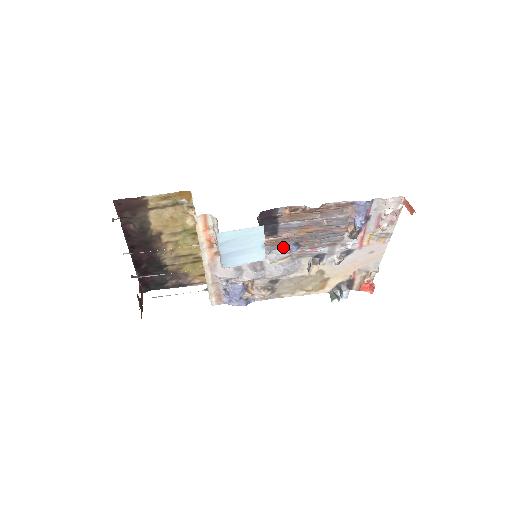
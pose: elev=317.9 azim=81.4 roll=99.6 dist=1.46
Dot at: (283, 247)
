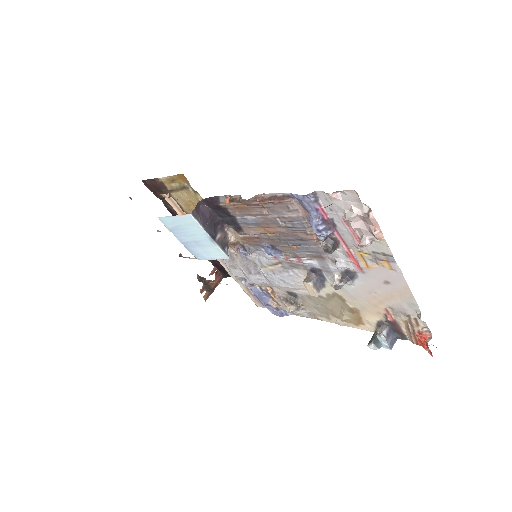
Dot at: (262, 249)
